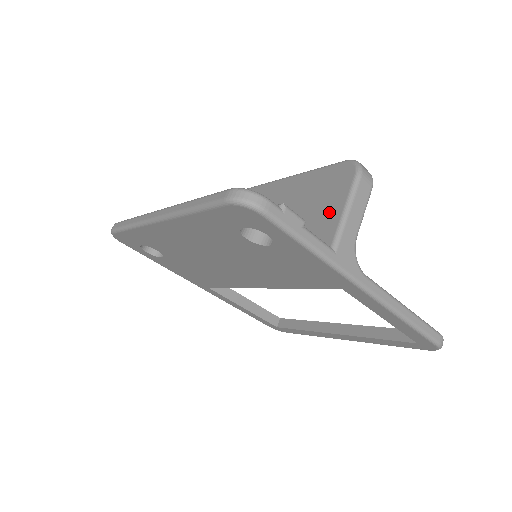
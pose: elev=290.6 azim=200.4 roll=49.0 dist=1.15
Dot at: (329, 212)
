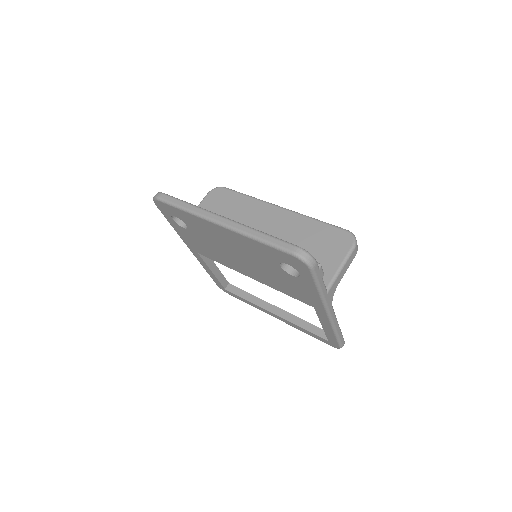
Dot at: (329, 263)
